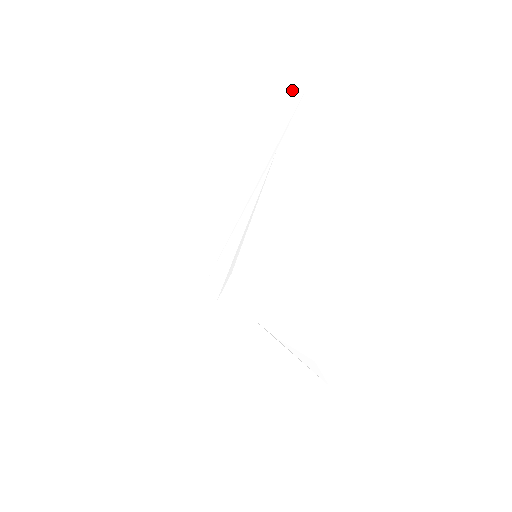
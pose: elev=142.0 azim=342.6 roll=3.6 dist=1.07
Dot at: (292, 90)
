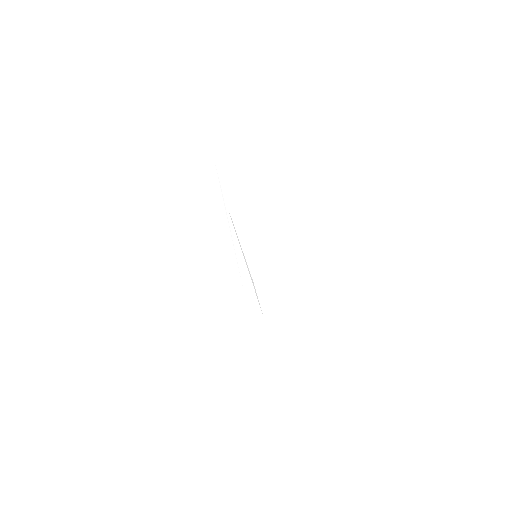
Dot at: (209, 162)
